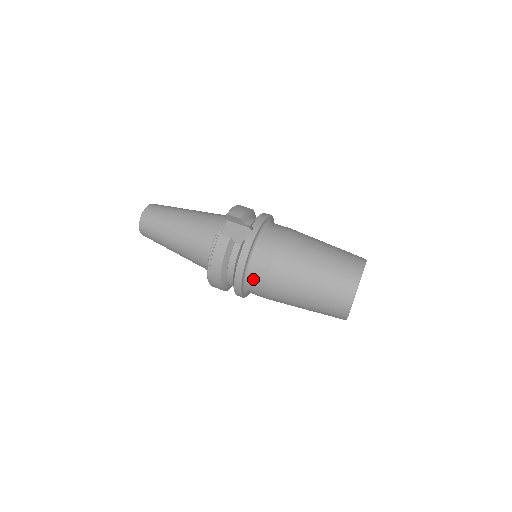
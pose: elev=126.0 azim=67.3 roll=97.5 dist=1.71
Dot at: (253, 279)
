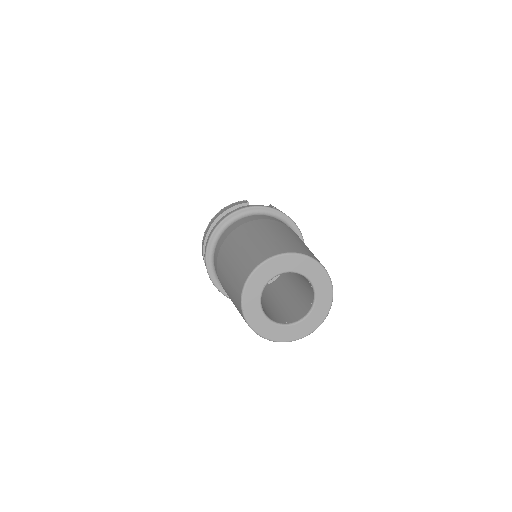
Dot at: (225, 234)
